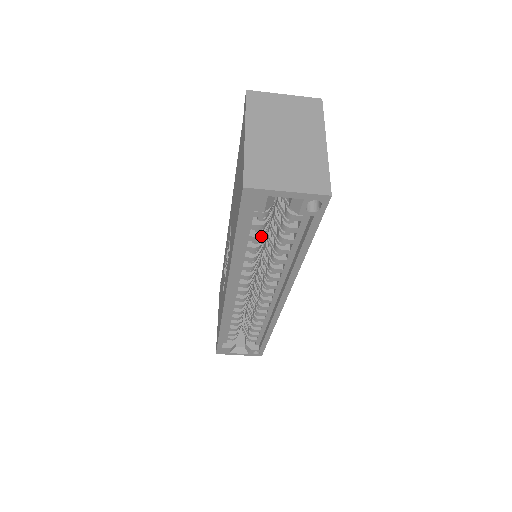
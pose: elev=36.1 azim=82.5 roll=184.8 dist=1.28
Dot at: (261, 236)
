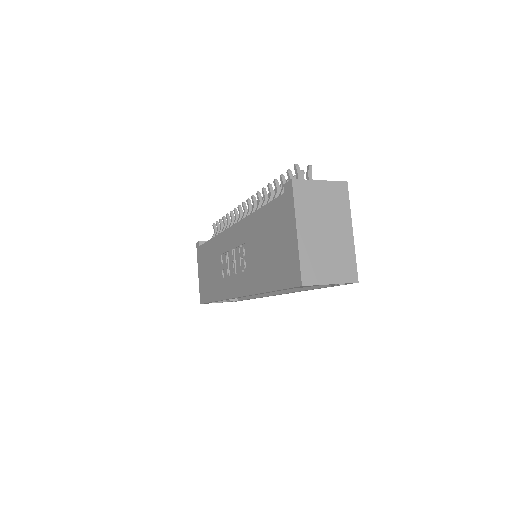
Dot at: occluded
